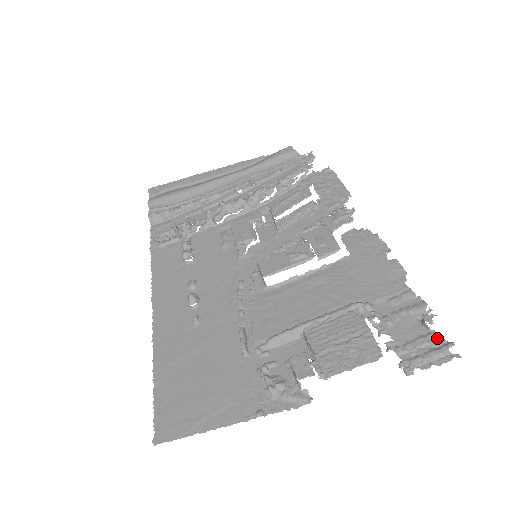
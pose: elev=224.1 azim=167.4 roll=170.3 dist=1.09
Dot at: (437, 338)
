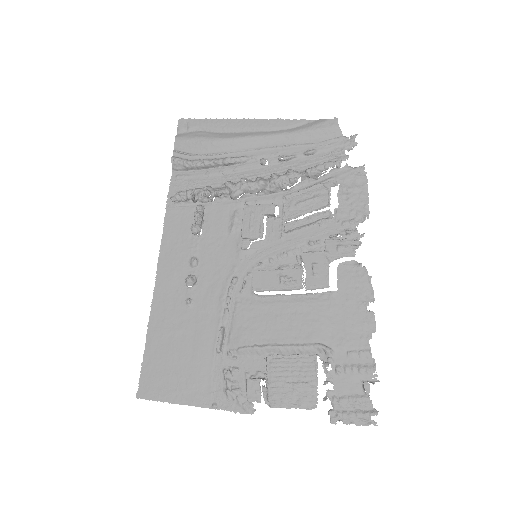
Dot at: (368, 403)
